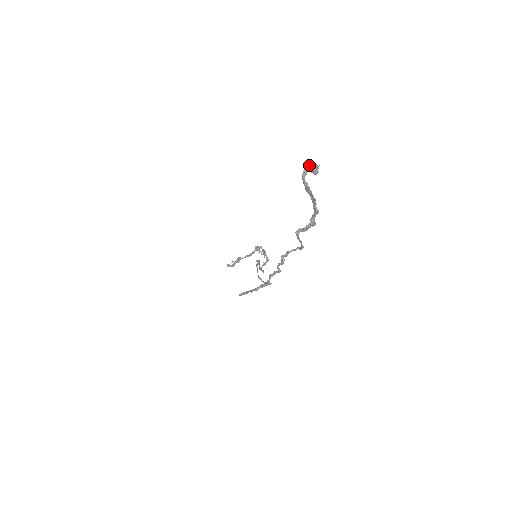
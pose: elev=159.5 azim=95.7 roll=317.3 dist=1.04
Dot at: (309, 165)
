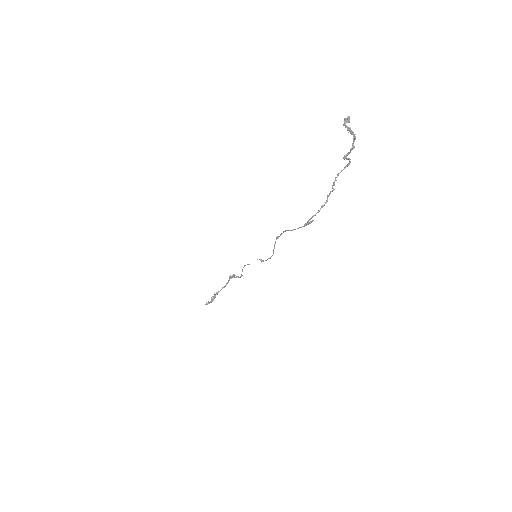
Dot at: (345, 119)
